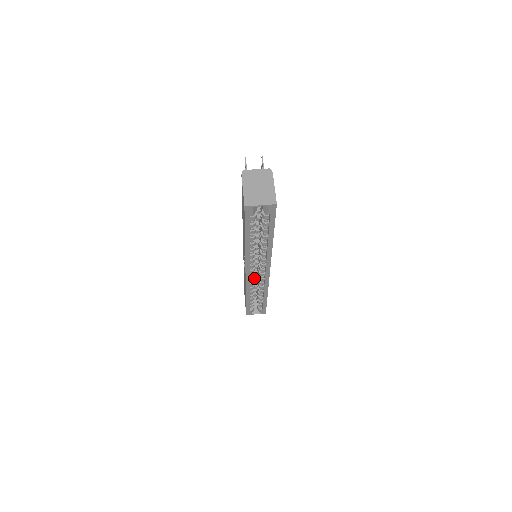
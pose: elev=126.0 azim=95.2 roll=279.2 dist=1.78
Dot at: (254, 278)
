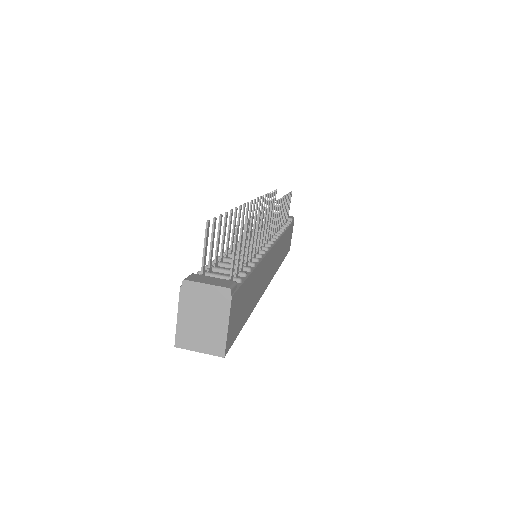
Dot at: occluded
